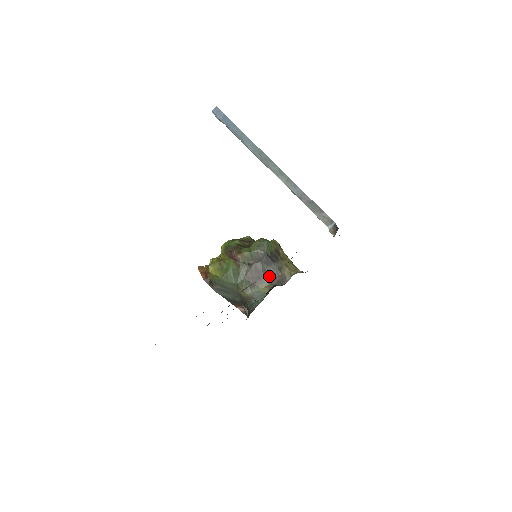
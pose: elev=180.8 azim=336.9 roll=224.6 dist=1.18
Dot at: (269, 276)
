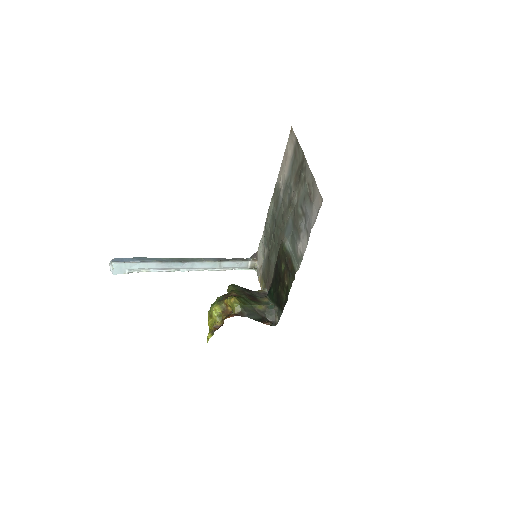
Dot at: (257, 296)
